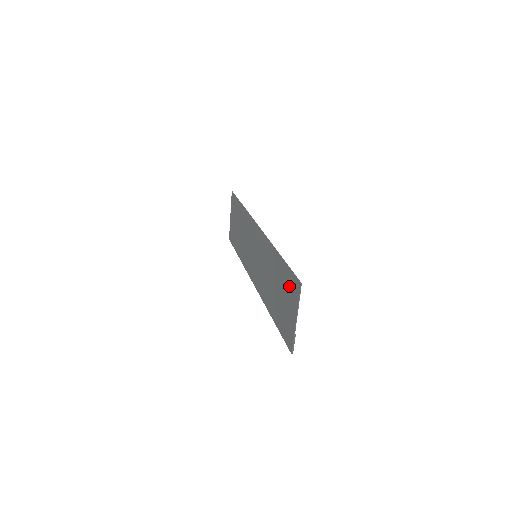
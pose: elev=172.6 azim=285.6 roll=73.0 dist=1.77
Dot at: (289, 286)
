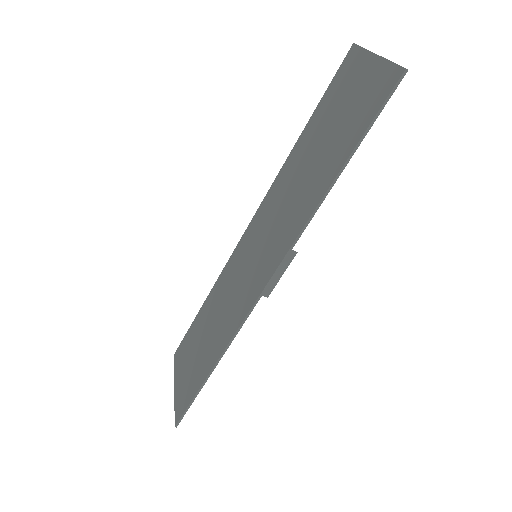
Dot at: (338, 88)
